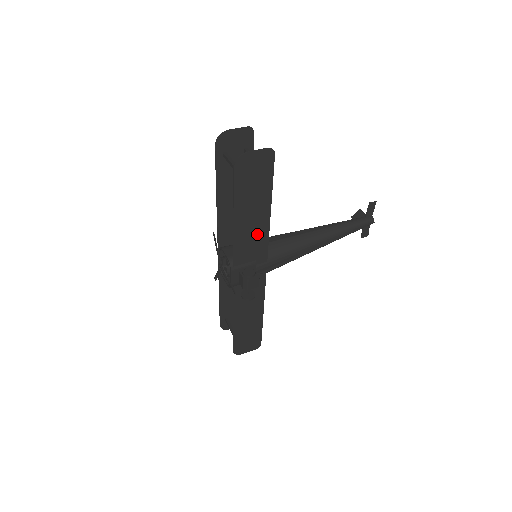
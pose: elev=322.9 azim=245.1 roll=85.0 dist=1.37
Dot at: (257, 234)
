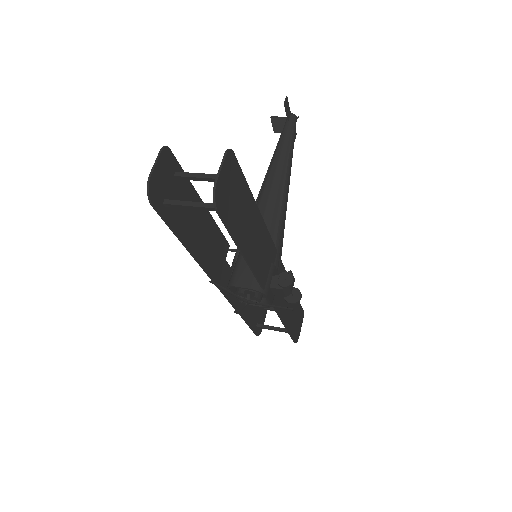
Dot at: (261, 241)
